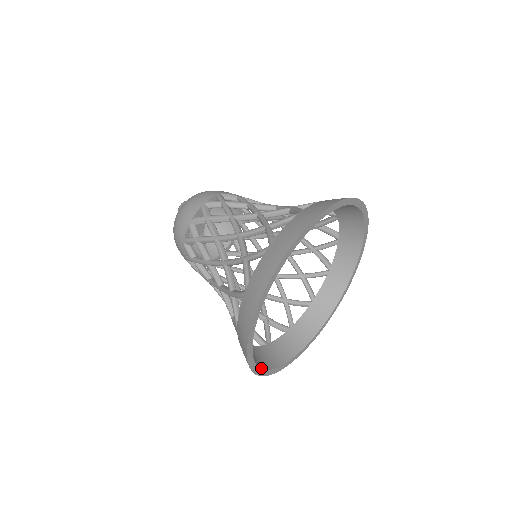
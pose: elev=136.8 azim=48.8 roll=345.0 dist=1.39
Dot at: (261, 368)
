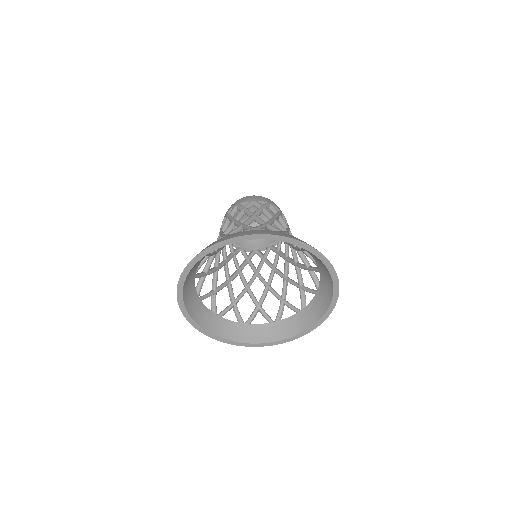
Dot at: (183, 288)
